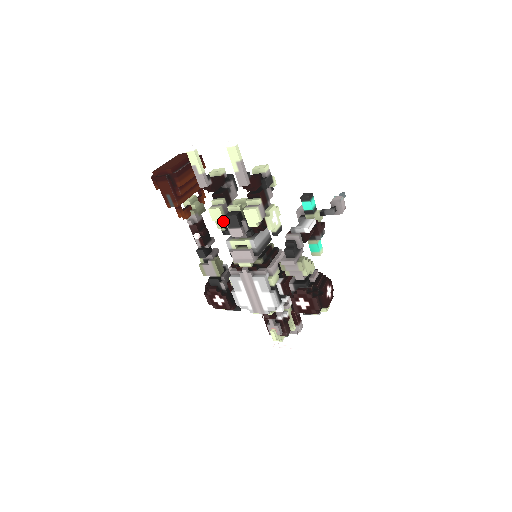
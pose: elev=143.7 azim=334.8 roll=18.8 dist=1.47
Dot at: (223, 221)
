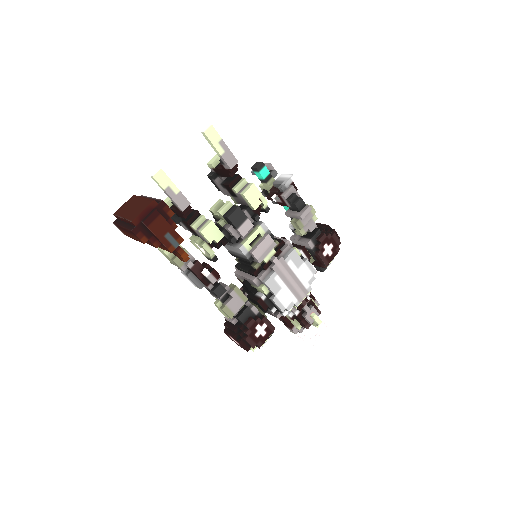
Dot at: (221, 233)
